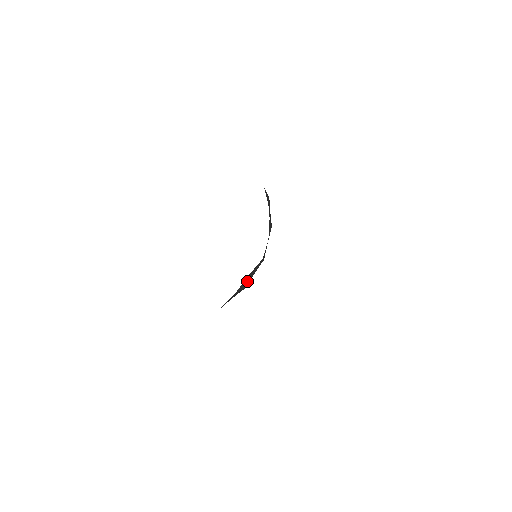
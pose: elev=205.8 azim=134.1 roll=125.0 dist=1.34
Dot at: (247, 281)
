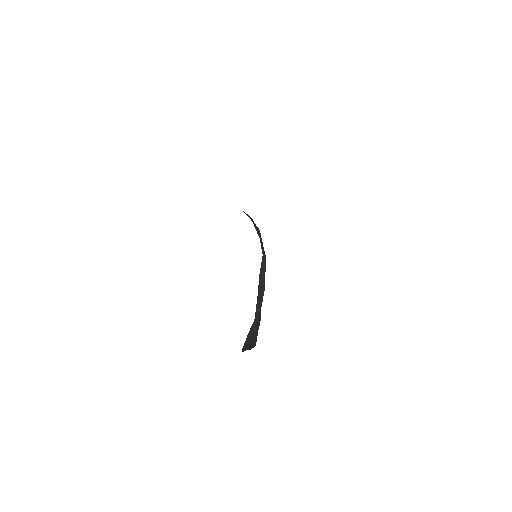
Dot at: (262, 282)
